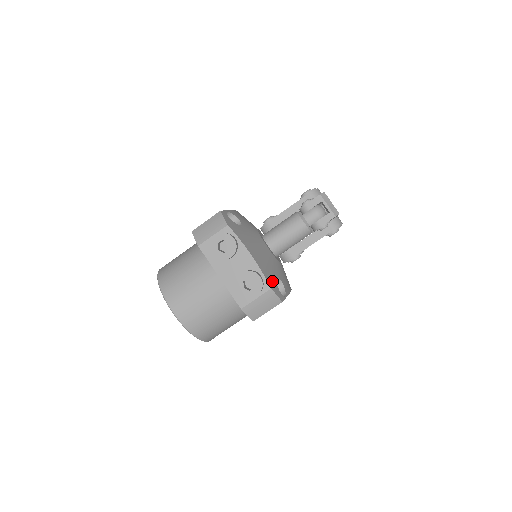
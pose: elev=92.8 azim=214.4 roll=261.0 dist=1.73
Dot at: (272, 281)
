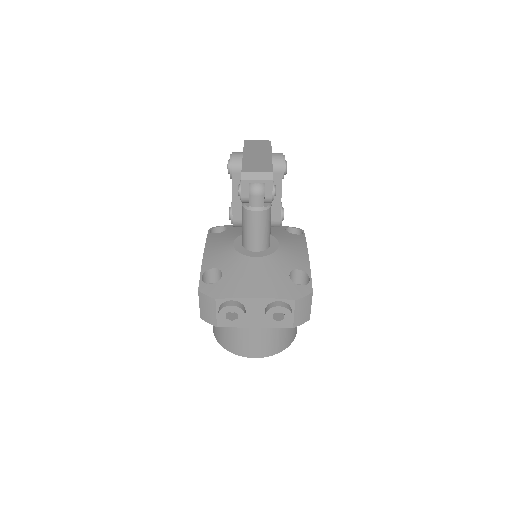
Dot at: (289, 290)
